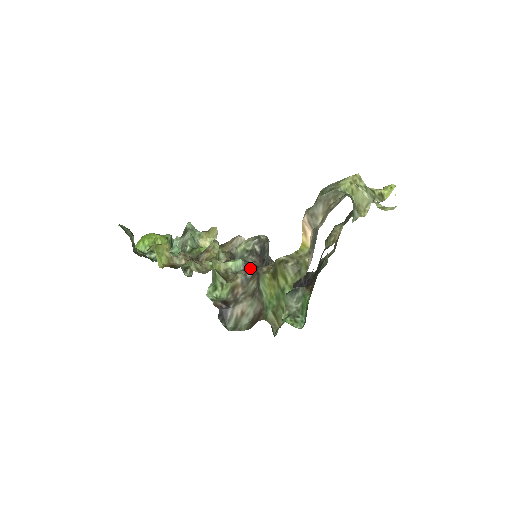
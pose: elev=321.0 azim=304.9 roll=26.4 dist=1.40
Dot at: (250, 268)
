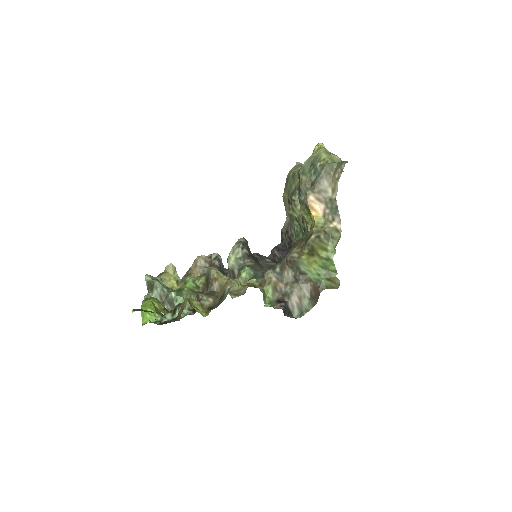
Dot at: (257, 268)
